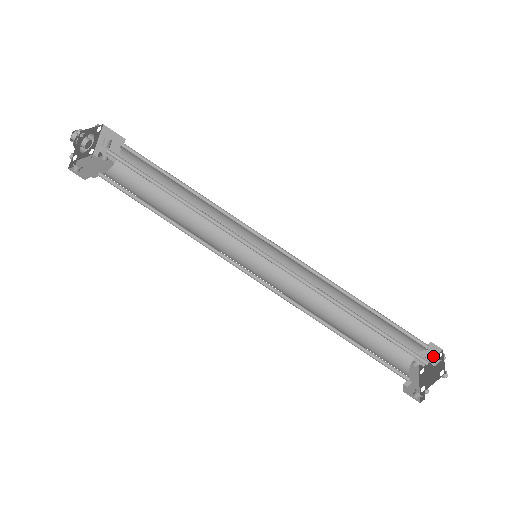
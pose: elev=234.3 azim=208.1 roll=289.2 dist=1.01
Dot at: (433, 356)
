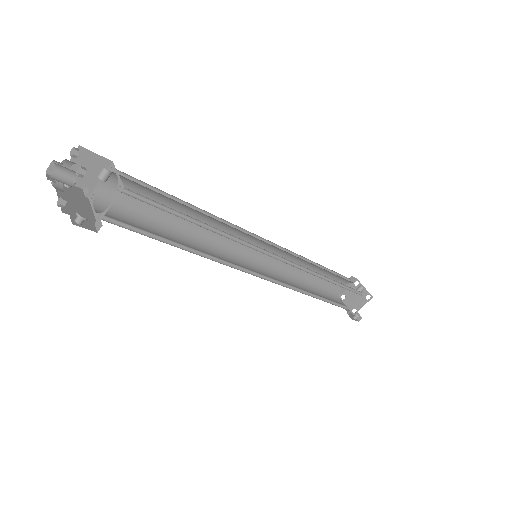
Dot at: (350, 285)
